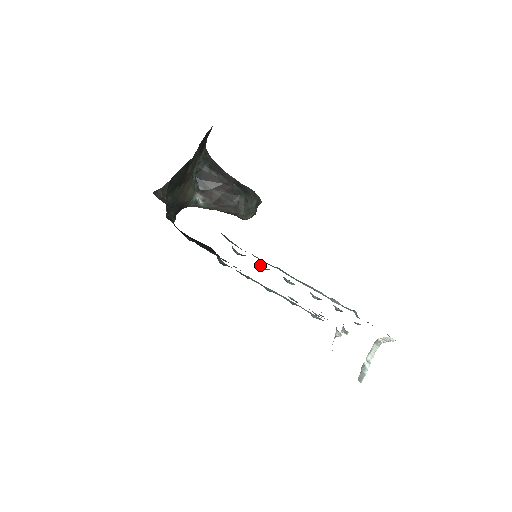
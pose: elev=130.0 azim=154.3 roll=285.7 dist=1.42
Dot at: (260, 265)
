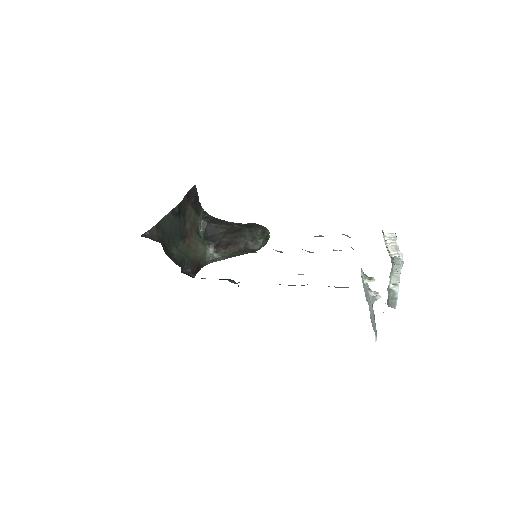
Dot at: (251, 252)
